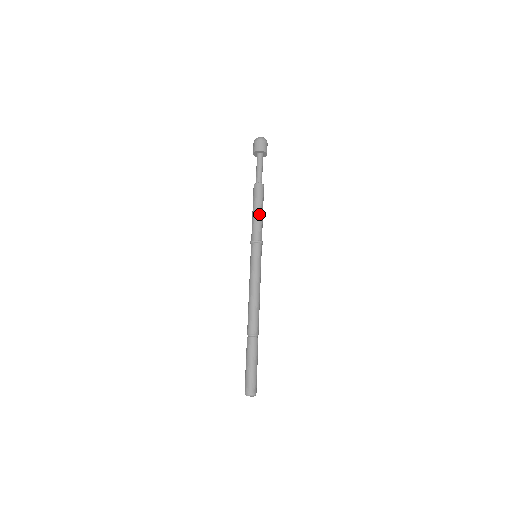
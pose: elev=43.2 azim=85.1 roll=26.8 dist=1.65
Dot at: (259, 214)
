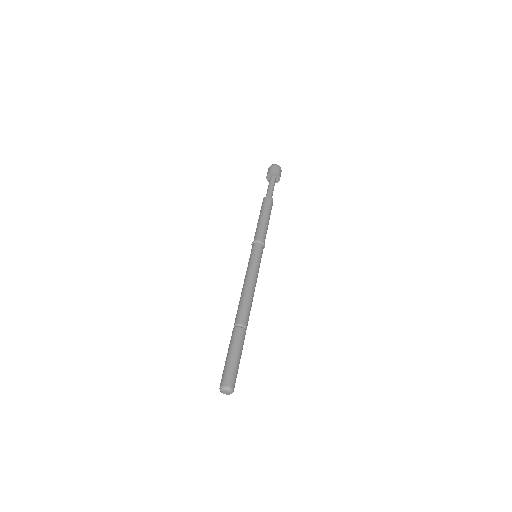
Dot at: (266, 220)
